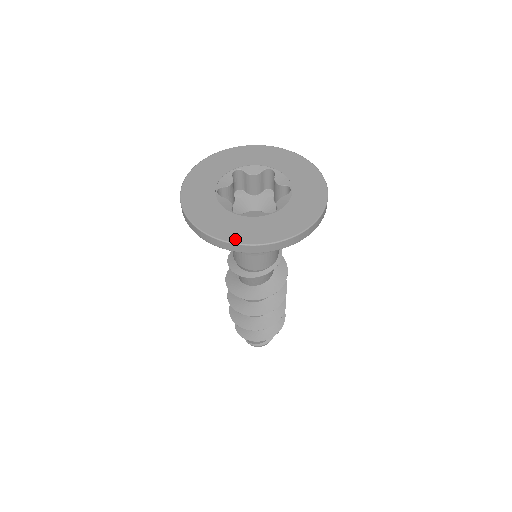
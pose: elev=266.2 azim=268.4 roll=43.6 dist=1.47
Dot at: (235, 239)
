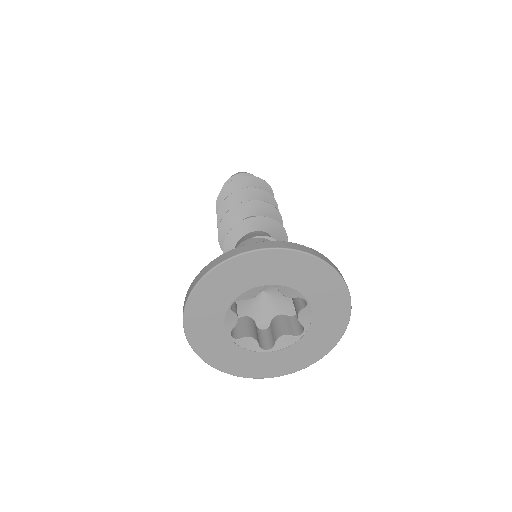
Dot at: (284, 373)
